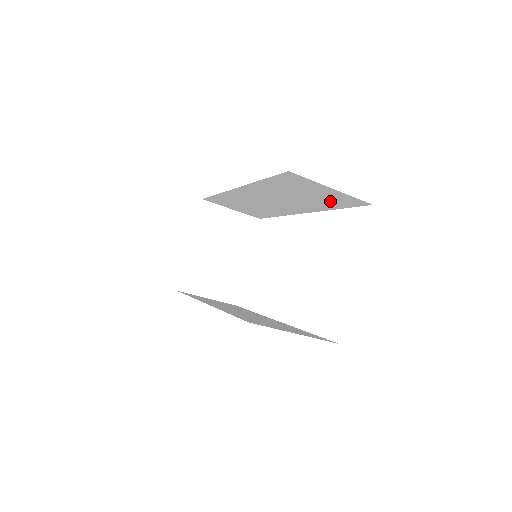
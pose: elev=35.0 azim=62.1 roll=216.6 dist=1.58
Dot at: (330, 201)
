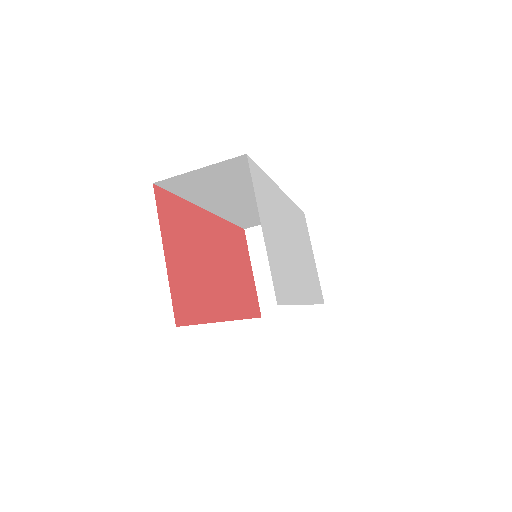
Dot at: (239, 174)
